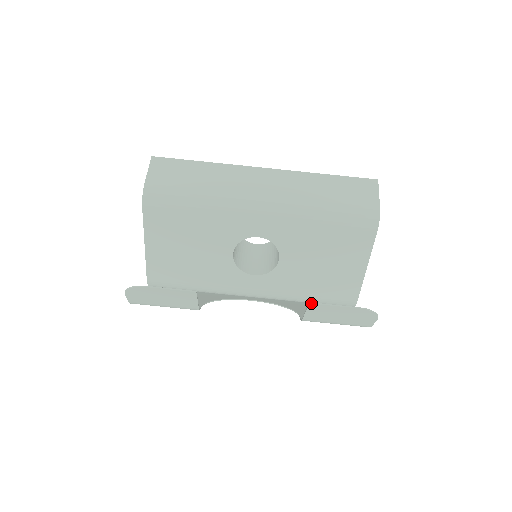
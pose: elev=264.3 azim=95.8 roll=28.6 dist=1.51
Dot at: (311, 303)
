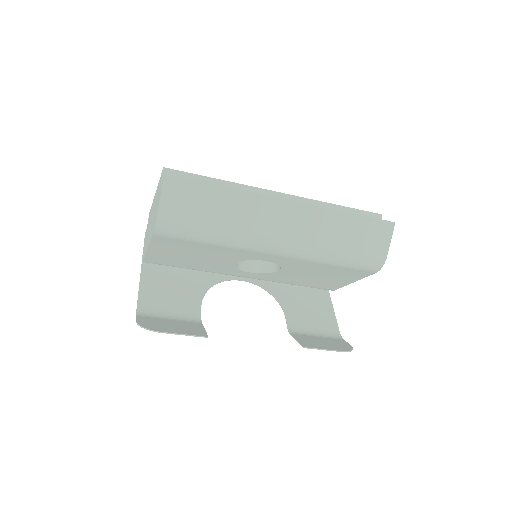
Dot at: occluded
